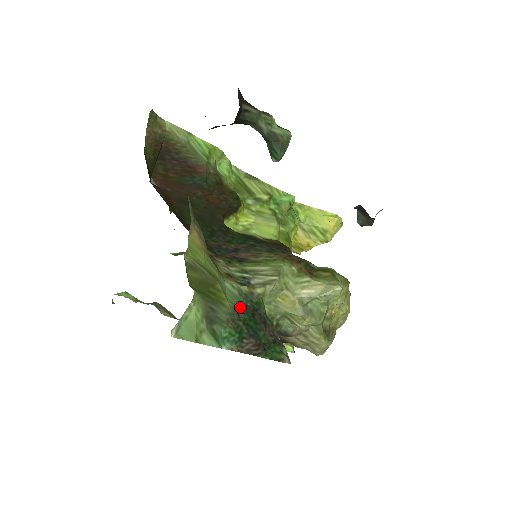
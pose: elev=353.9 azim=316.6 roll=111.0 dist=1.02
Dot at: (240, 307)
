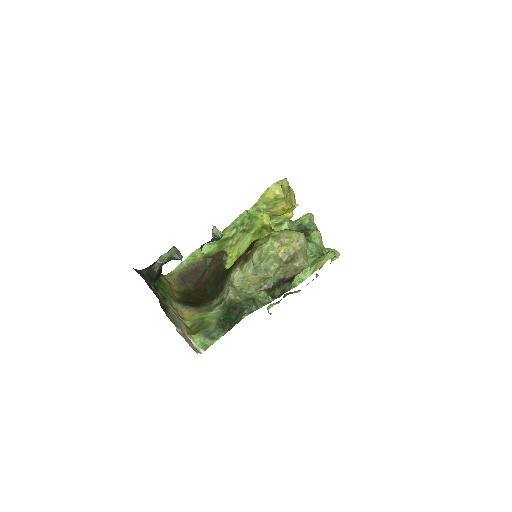
Dot at: (221, 315)
